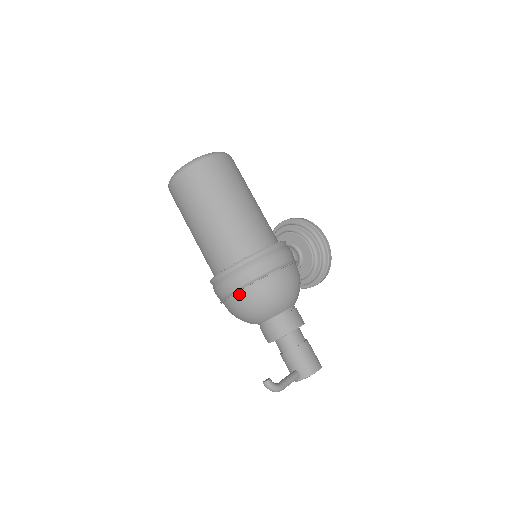
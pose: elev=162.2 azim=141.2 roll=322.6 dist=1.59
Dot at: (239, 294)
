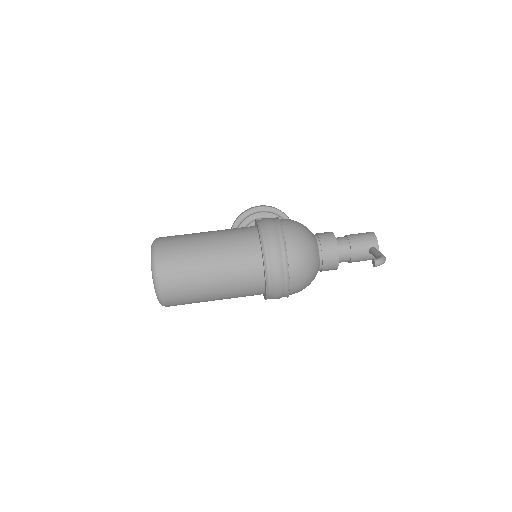
Dot at: (290, 261)
